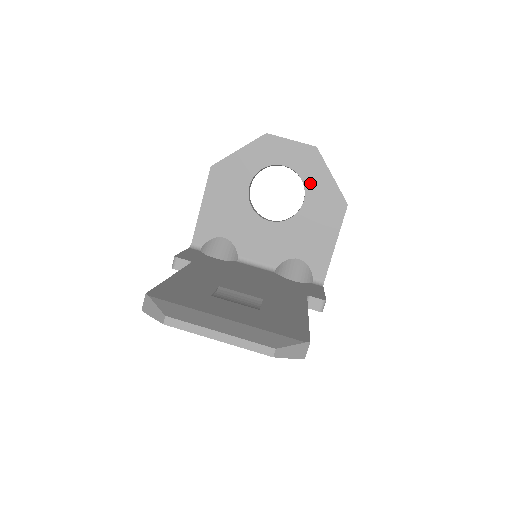
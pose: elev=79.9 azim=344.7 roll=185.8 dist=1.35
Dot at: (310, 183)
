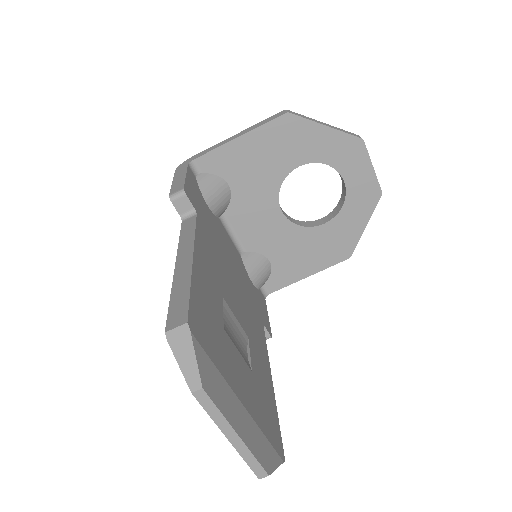
Dot at: (345, 215)
